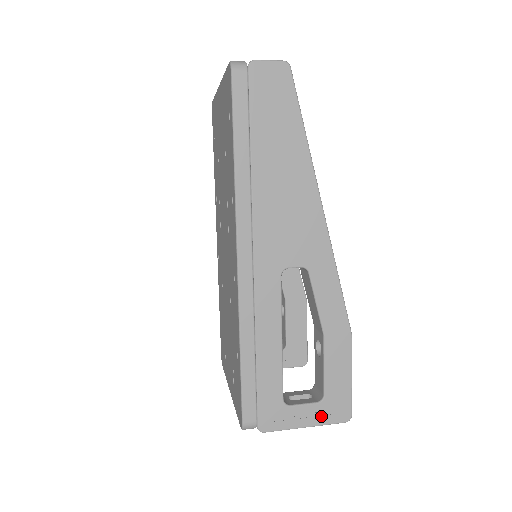
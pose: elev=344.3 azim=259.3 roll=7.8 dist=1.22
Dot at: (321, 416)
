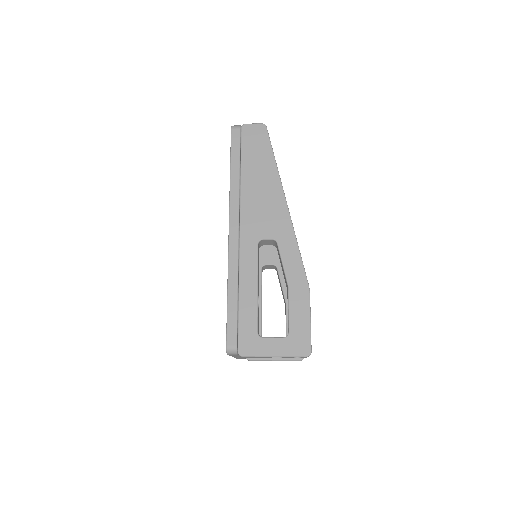
Dot at: (286, 349)
